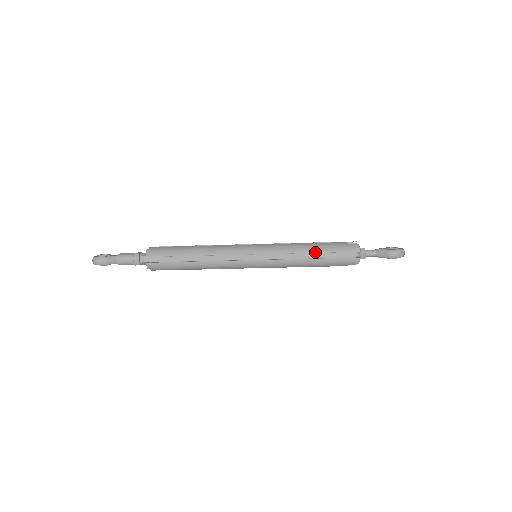
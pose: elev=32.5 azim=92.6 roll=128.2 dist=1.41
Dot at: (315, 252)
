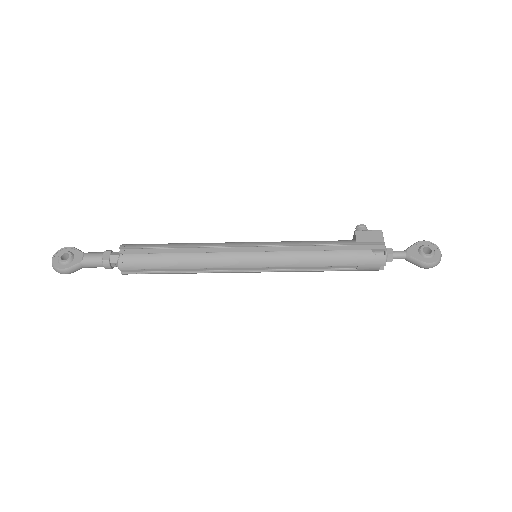
Dot at: (330, 266)
